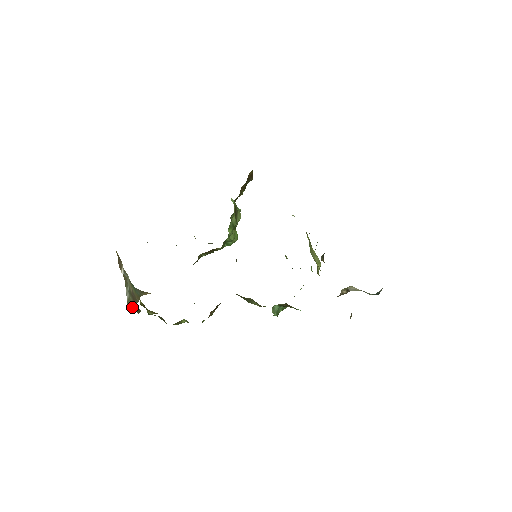
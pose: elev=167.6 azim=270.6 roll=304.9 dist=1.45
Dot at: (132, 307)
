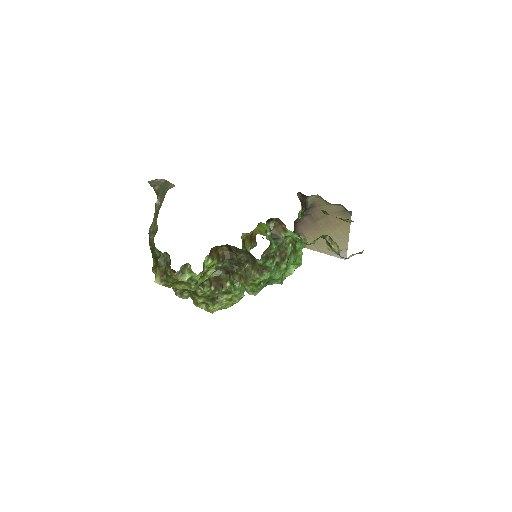
Dot at: (152, 228)
